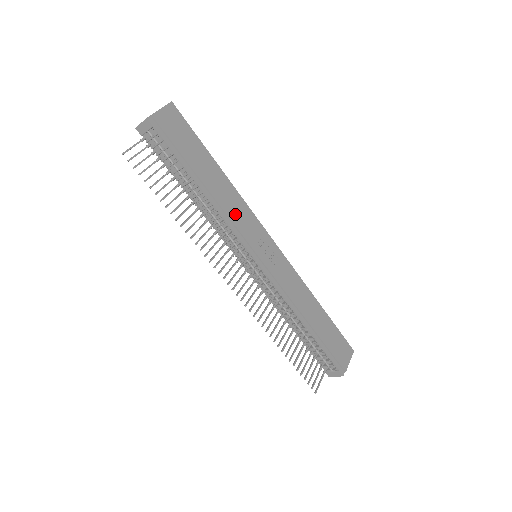
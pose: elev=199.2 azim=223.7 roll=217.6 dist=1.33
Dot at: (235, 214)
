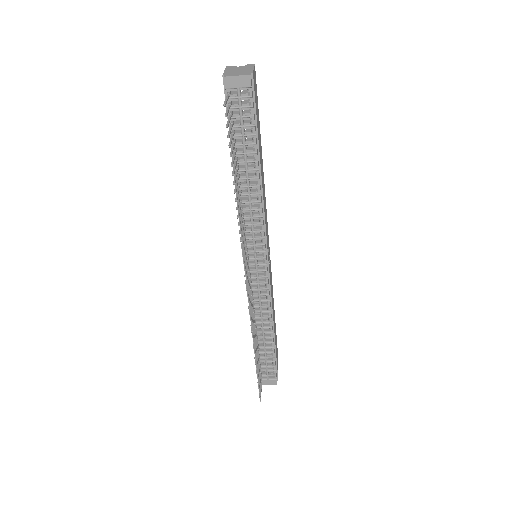
Dot at: occluded
